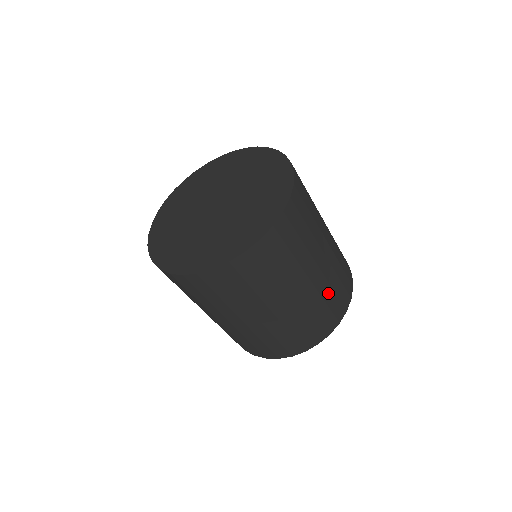
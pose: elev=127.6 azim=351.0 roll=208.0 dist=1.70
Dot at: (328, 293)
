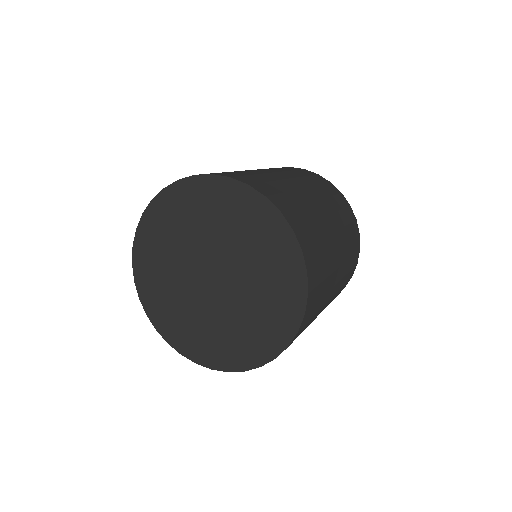
Dot at: (341, 218)
